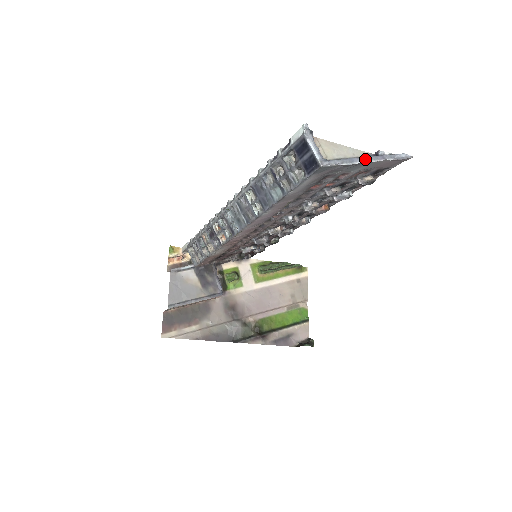
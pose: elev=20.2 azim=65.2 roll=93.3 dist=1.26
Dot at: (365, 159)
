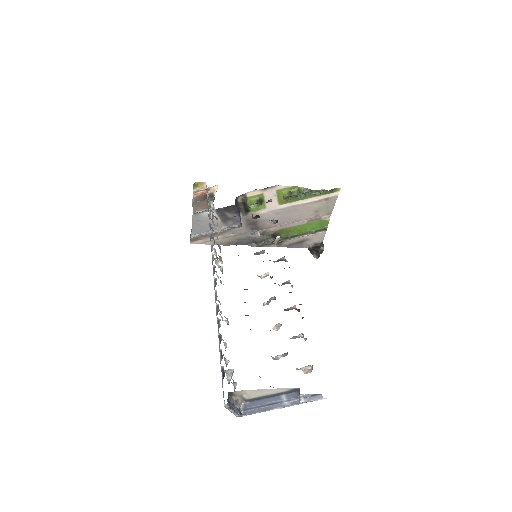
Dot at: occluded
